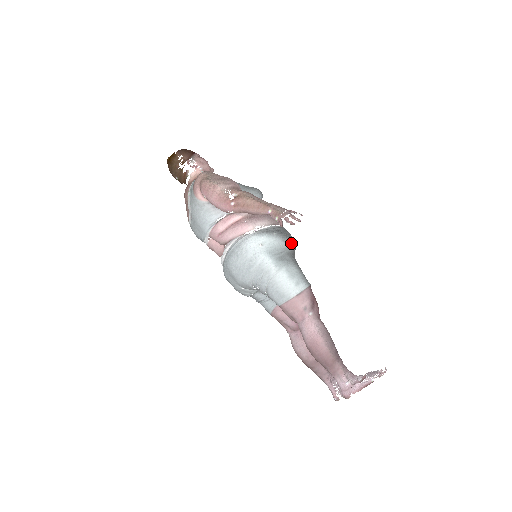
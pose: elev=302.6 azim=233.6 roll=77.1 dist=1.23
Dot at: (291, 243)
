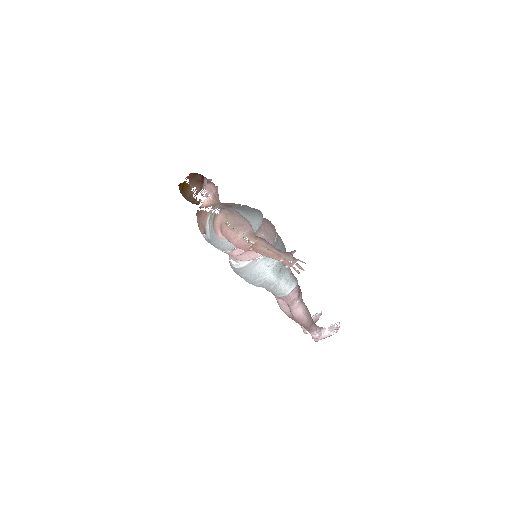
Dot at: occluded
